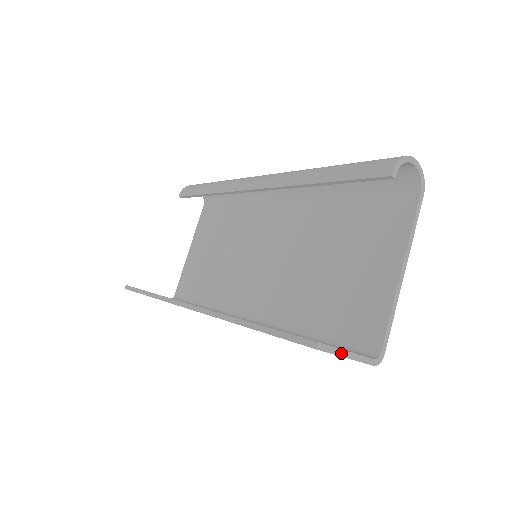
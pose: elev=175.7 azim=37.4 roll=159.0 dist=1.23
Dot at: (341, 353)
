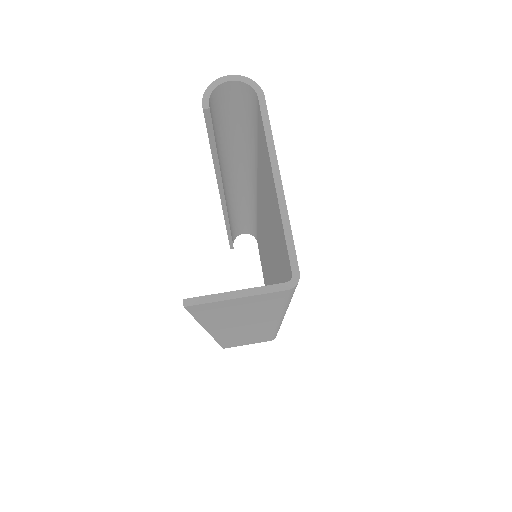
Dot at: (224, 297)
